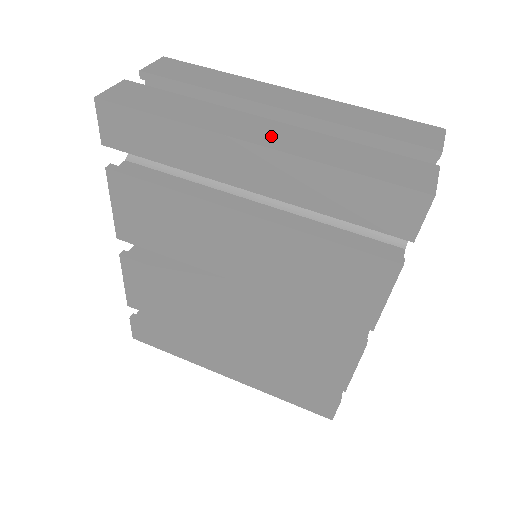
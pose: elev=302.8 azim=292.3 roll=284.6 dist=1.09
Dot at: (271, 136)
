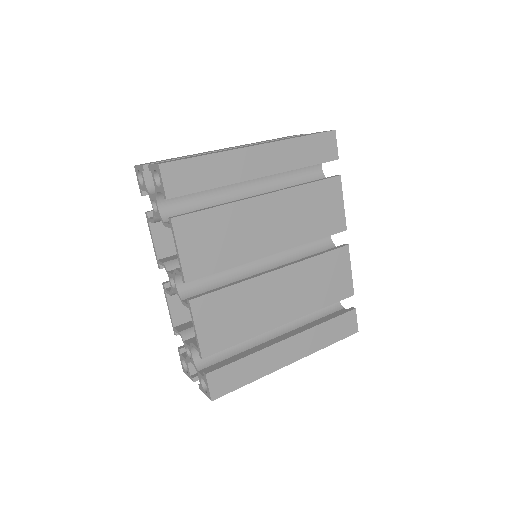
Dot at: (256, 144)
